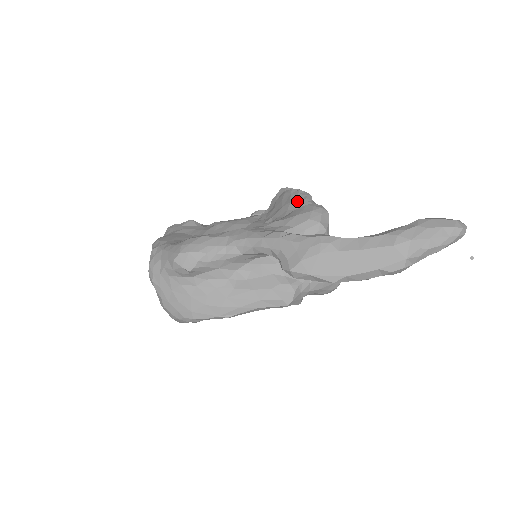
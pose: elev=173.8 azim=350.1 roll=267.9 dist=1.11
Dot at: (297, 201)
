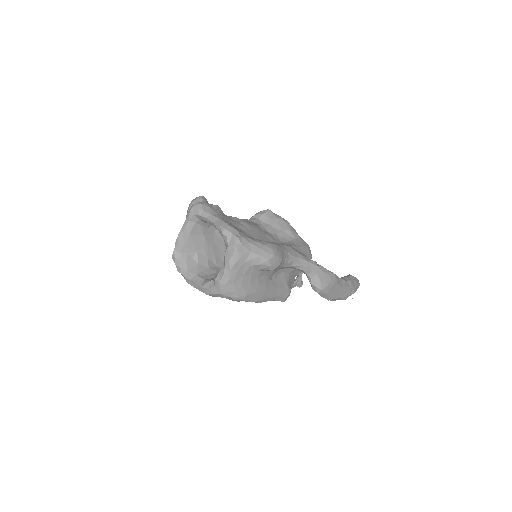
Dot at: (294, 232)
